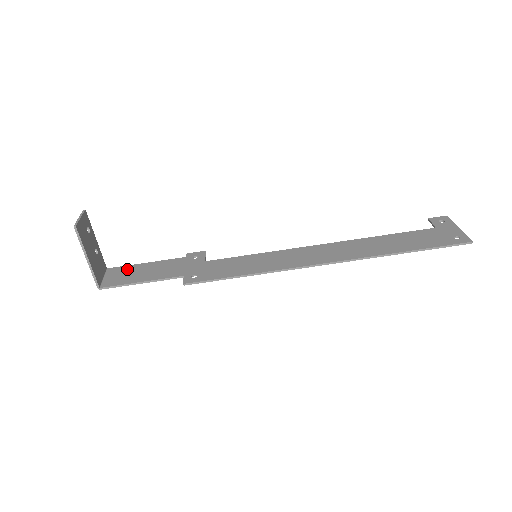
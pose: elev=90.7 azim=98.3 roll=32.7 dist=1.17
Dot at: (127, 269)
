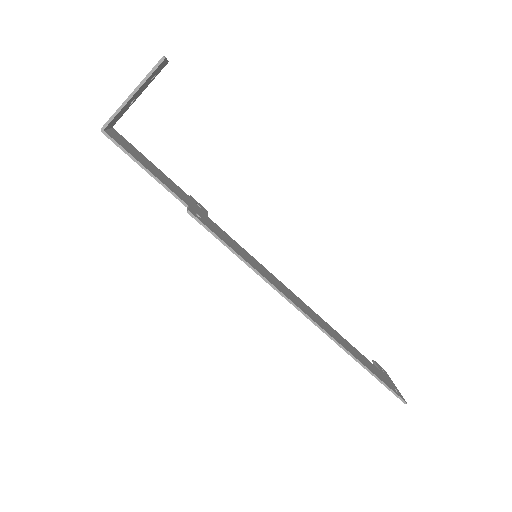
Dot at: (134, 148)
